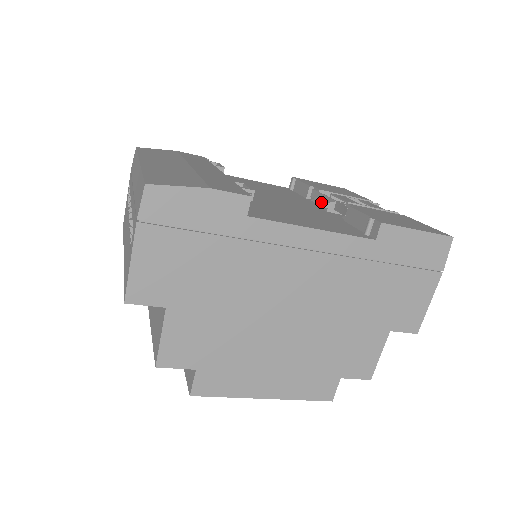
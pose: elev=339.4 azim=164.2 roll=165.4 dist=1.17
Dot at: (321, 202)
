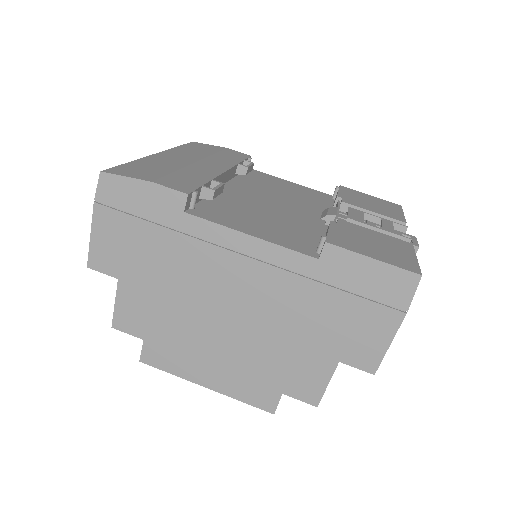
Dot at: (324, 214)
